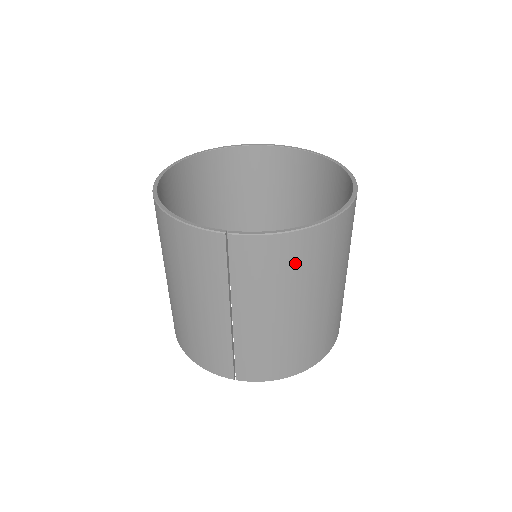
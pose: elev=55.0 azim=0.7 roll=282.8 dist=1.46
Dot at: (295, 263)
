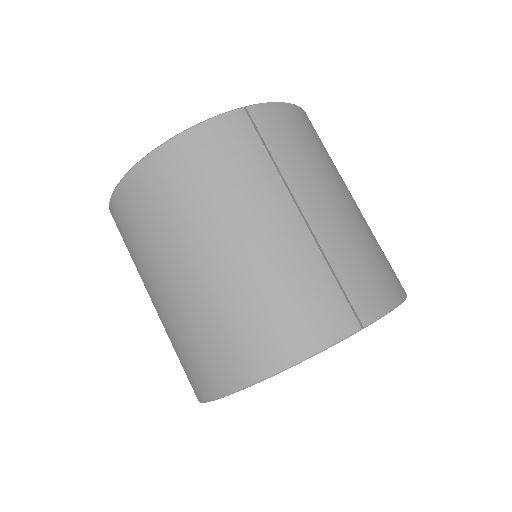
Dot at: (313, 138)
